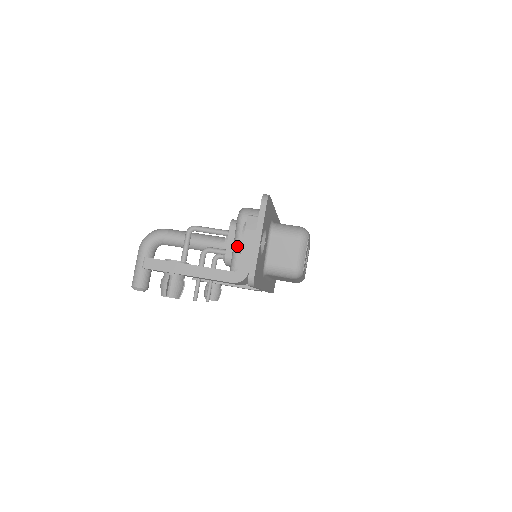
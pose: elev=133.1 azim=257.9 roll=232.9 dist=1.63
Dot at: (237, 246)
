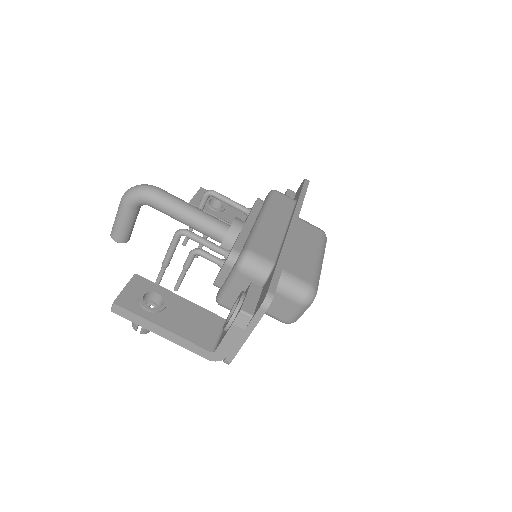
Dot at: (228, 289)
